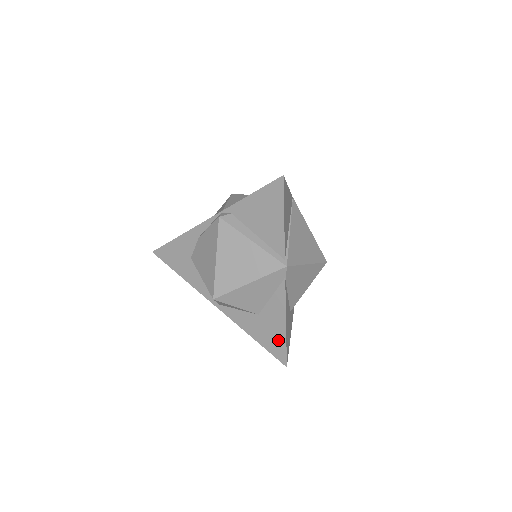
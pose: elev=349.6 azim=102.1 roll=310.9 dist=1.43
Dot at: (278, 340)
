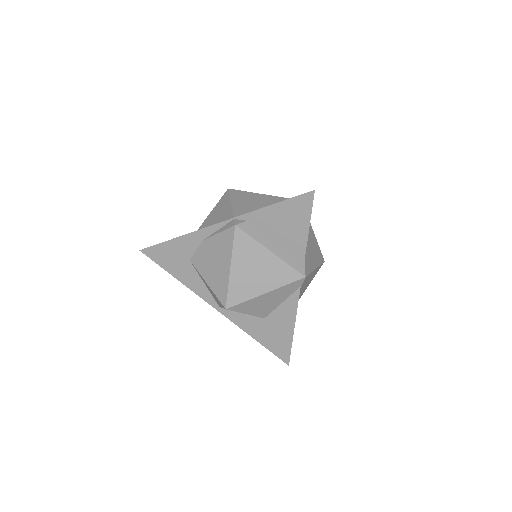
Dot at: (283, 342)
